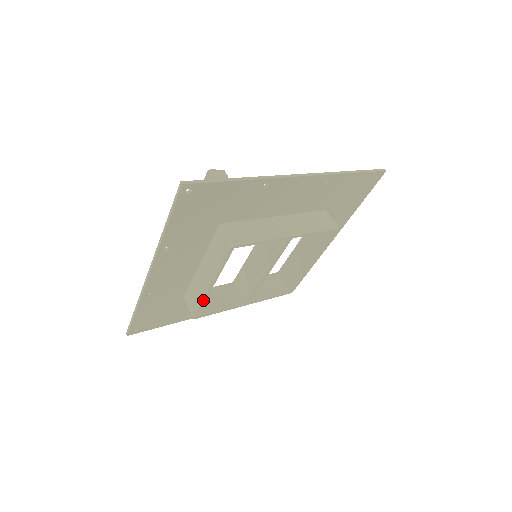
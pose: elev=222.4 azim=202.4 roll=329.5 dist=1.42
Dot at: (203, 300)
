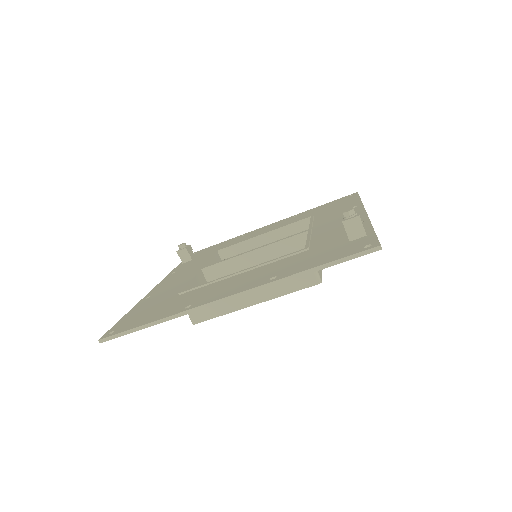
Dot at: occluded
